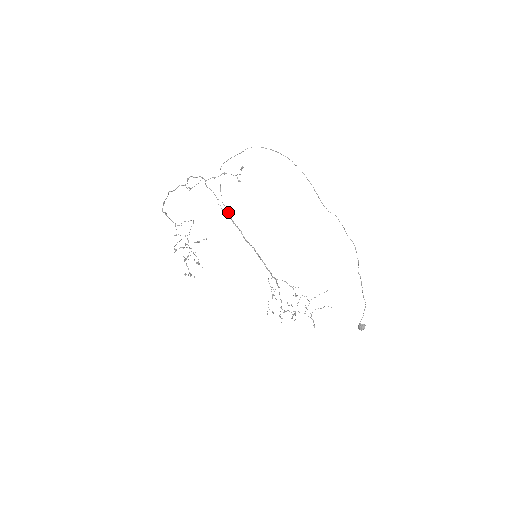
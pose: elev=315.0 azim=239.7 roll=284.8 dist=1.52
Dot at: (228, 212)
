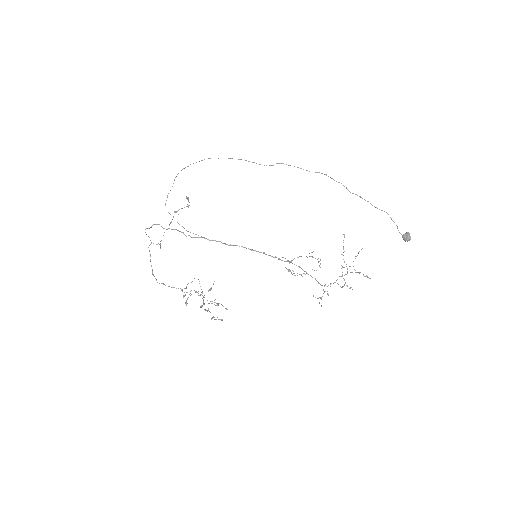
Dot at: (198, 235)
